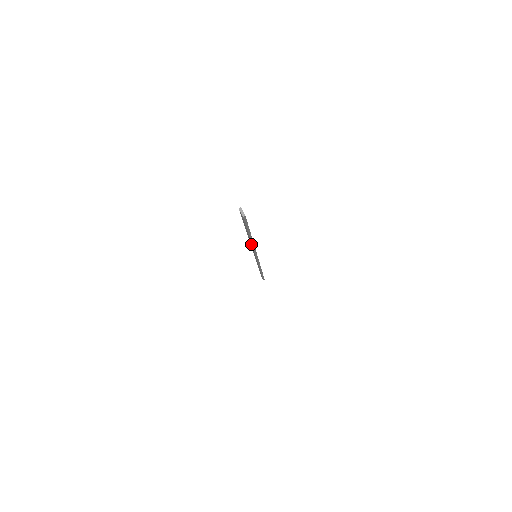
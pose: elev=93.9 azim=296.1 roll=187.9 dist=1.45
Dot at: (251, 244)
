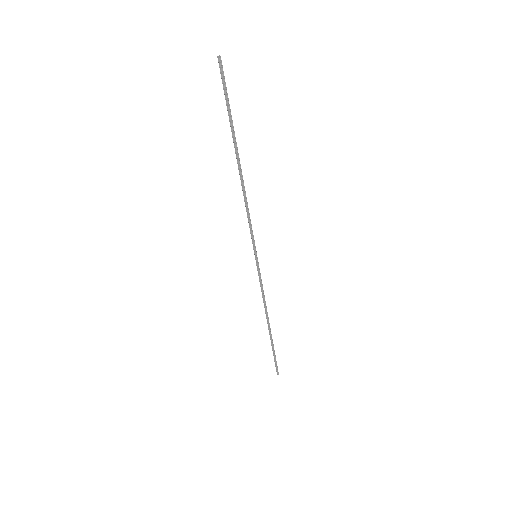
Dot at: (242, 189)
